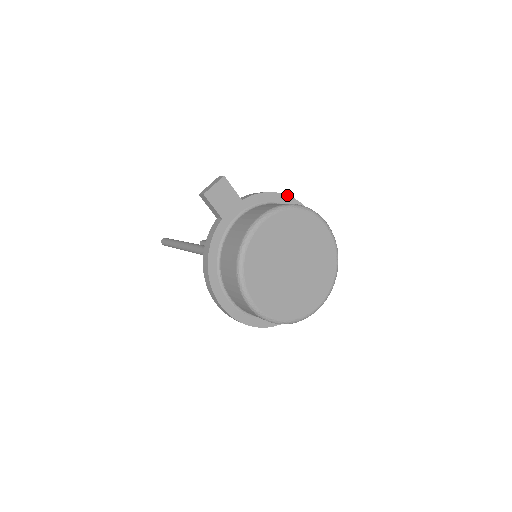
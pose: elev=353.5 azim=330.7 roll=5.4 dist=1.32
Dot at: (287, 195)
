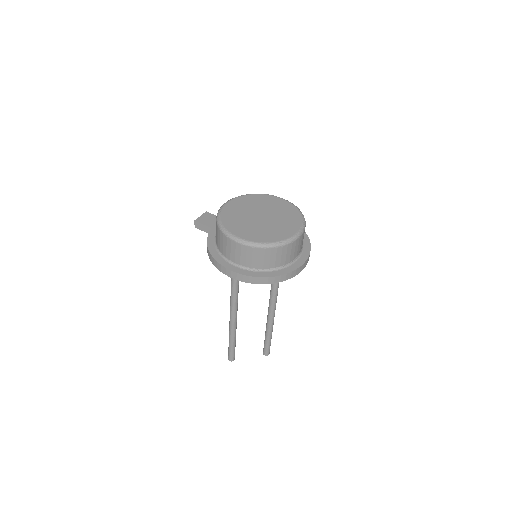
Dot at: occluded
